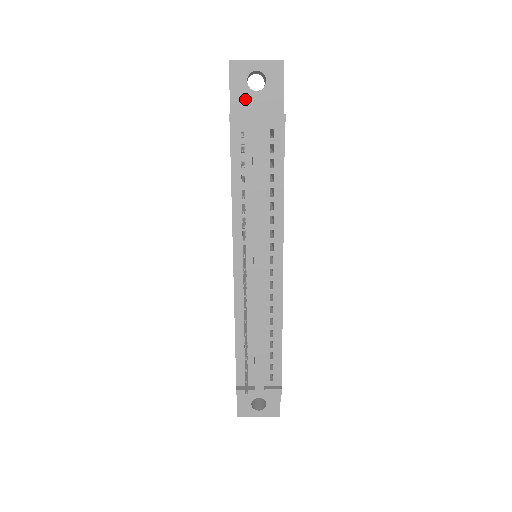
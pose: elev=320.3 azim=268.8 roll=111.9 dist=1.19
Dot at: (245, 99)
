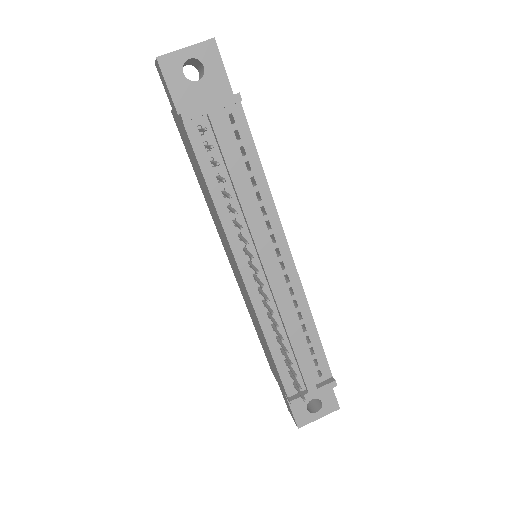
Dot at: (188, 94)
